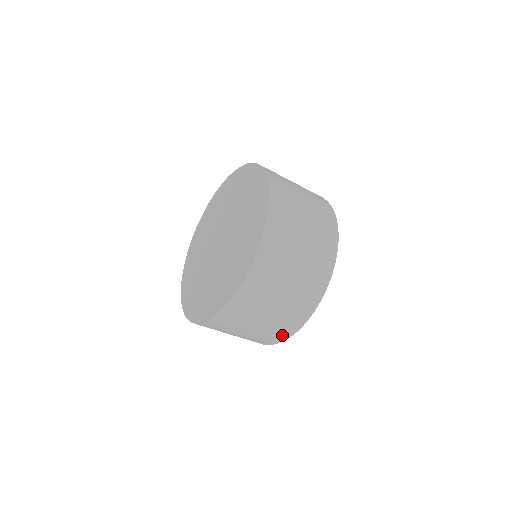
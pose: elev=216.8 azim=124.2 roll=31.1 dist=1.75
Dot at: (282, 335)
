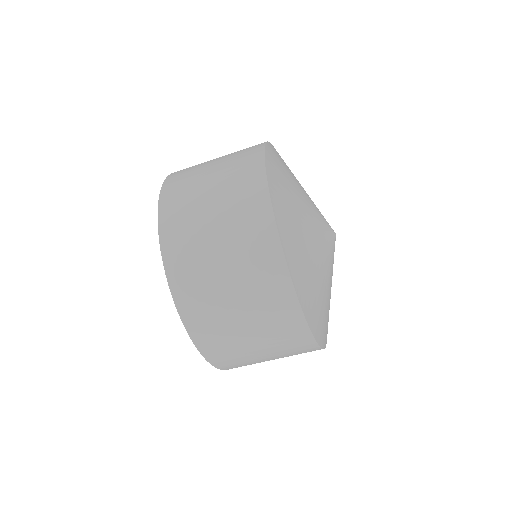
Dot at: (310, 351)
